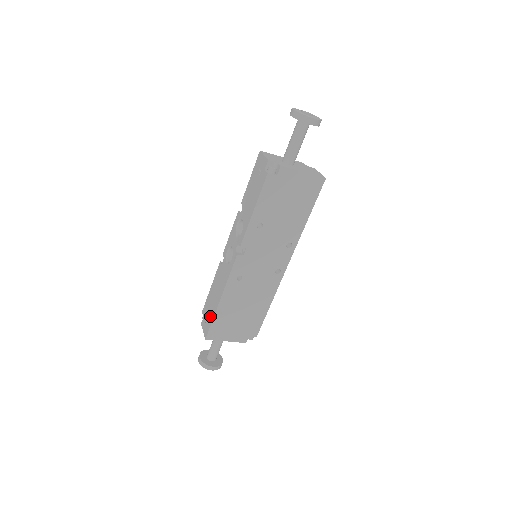
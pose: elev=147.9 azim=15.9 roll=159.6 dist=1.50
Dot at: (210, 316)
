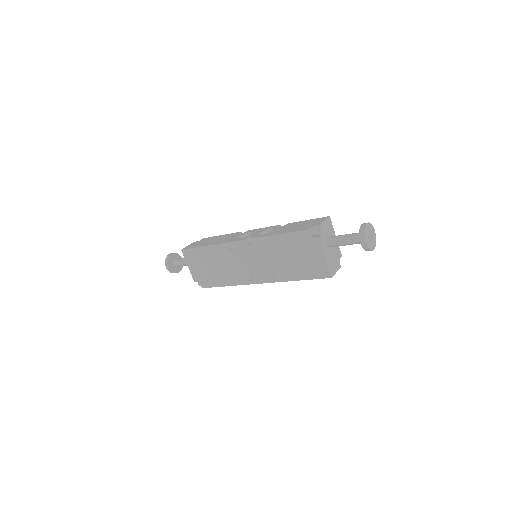
Dot at: (199, 244)
